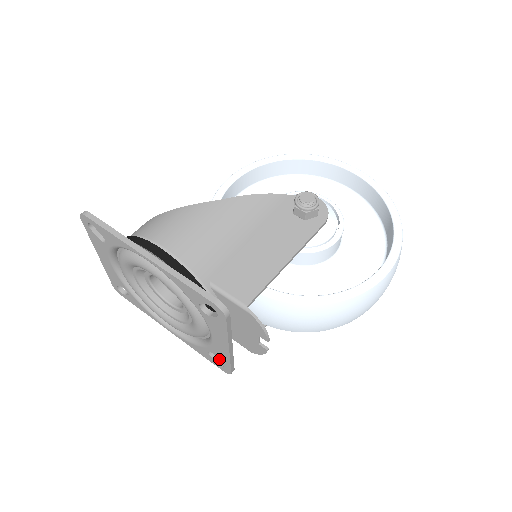
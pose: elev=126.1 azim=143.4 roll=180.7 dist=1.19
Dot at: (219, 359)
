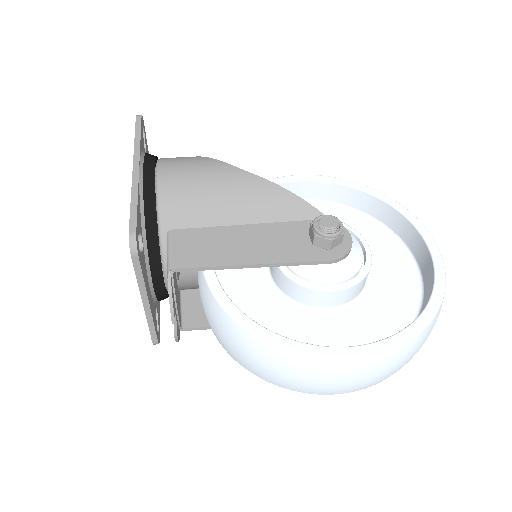
Dot at: occluded
